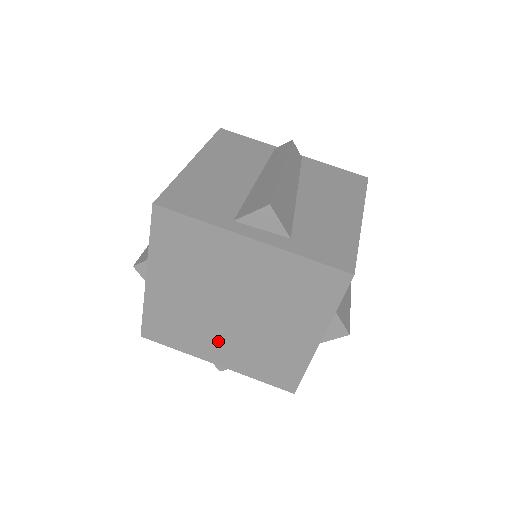
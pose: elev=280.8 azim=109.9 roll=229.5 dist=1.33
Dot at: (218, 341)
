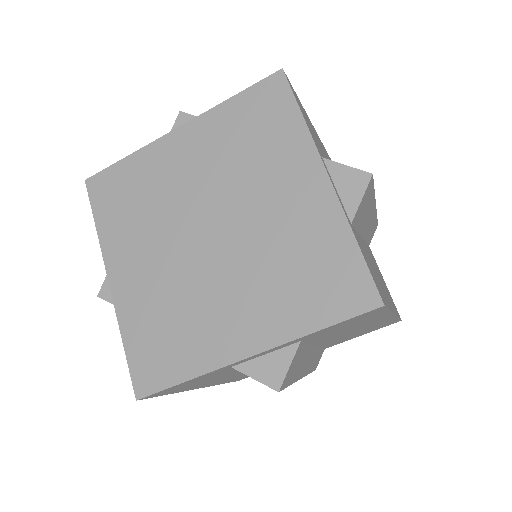
Dot at: (149, 255)
